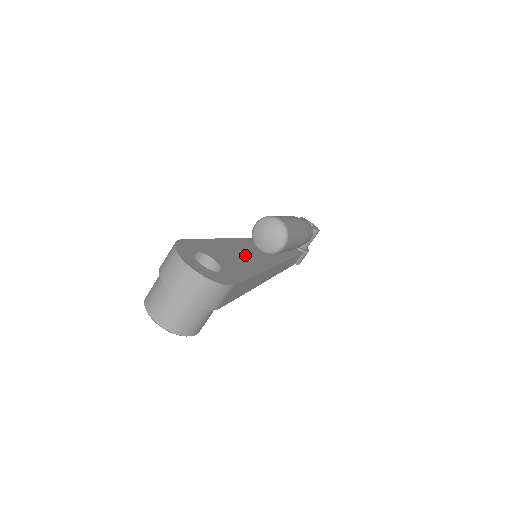
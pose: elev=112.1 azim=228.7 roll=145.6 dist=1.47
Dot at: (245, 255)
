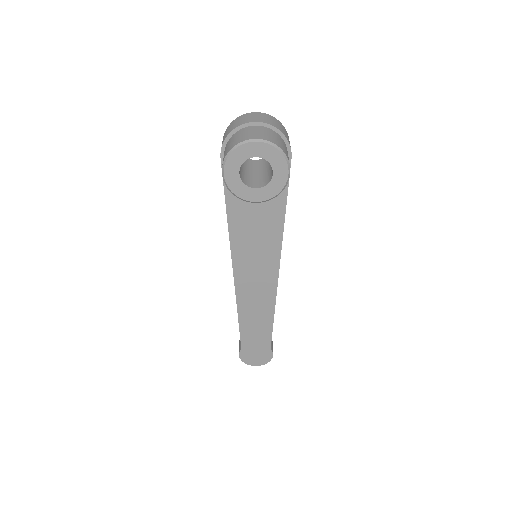
Dot at: occluded
